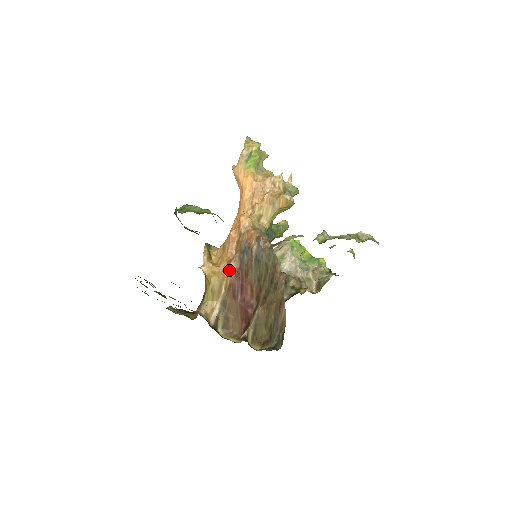
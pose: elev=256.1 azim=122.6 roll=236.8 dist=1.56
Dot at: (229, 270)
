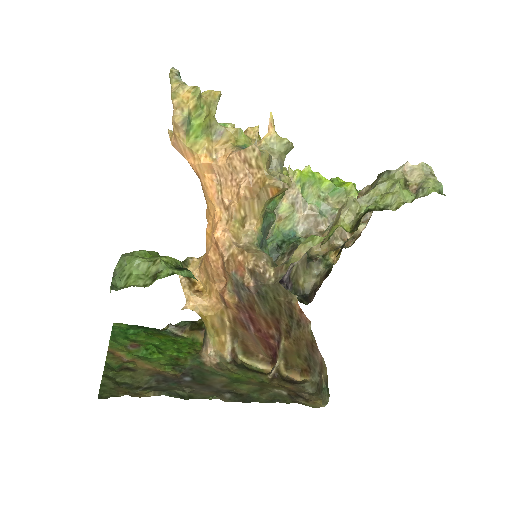
Dot at: (225, 304)
